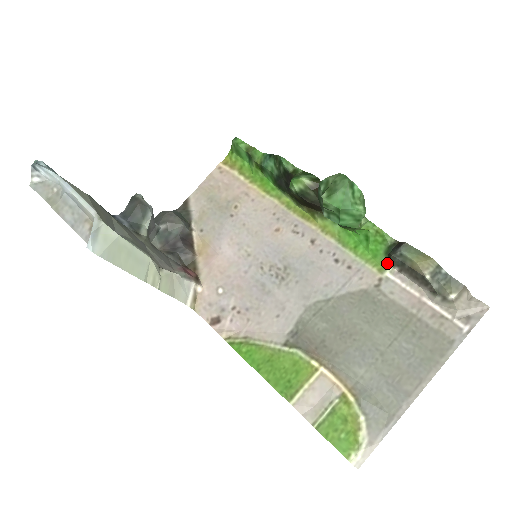
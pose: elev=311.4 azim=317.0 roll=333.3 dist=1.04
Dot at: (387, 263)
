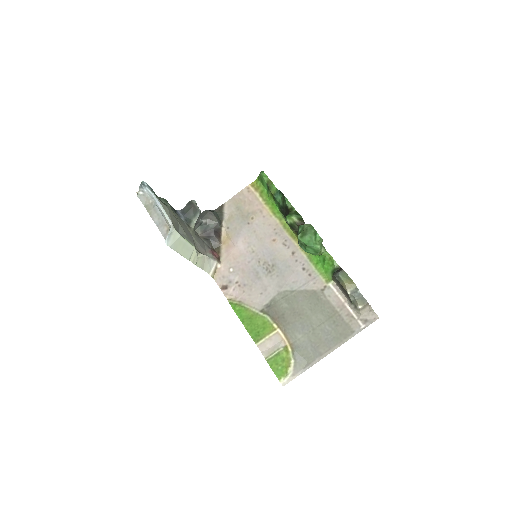
Dot at: (332, 278)
